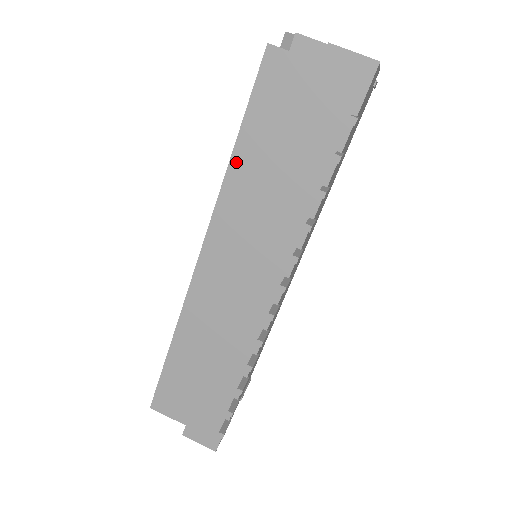
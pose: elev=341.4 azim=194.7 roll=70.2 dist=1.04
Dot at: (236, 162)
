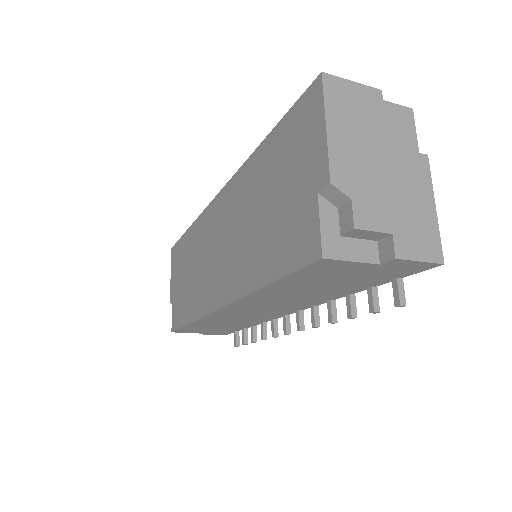
Dot at: (265, 290)
